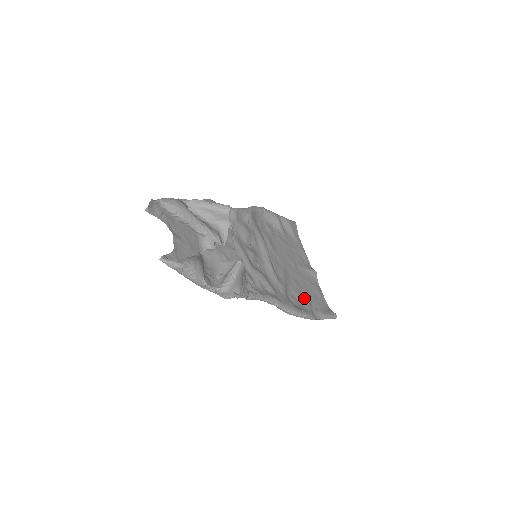
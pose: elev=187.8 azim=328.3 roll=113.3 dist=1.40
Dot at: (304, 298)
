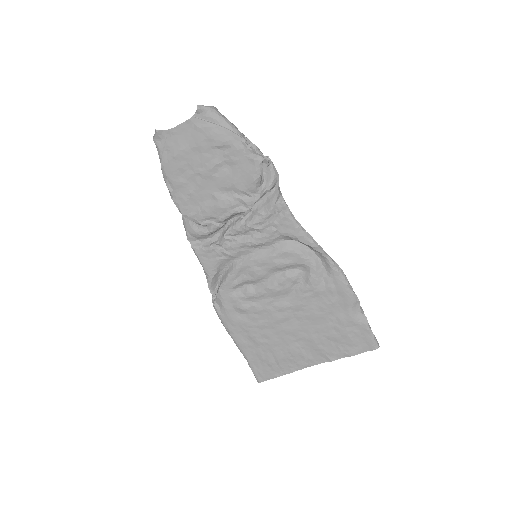
Dot at: (331, 308)
